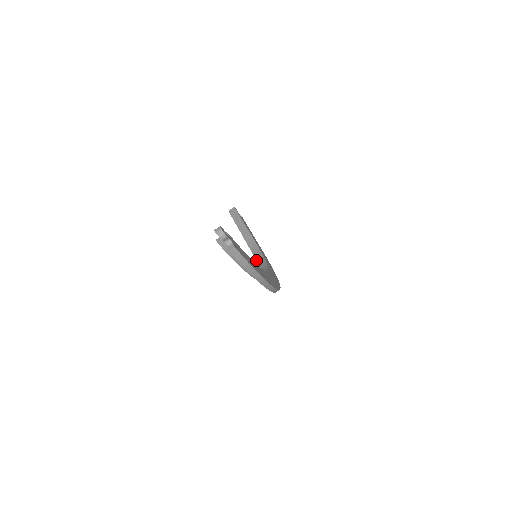
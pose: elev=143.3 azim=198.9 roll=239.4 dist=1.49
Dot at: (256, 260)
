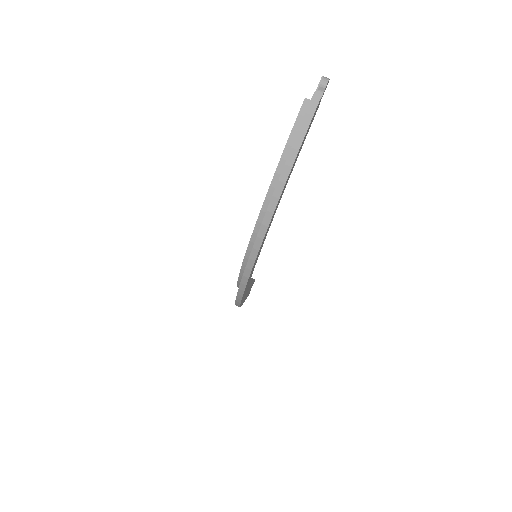
Dot at: occluded
